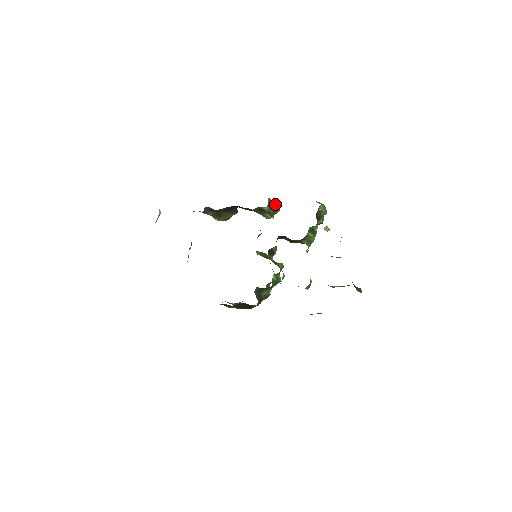
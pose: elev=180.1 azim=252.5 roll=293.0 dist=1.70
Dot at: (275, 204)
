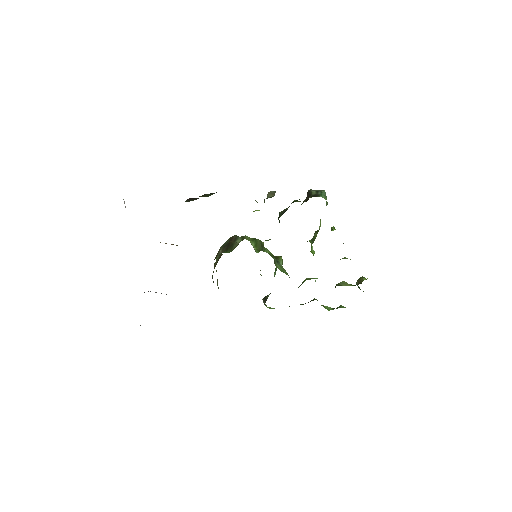
Dot at: (273, 194)
